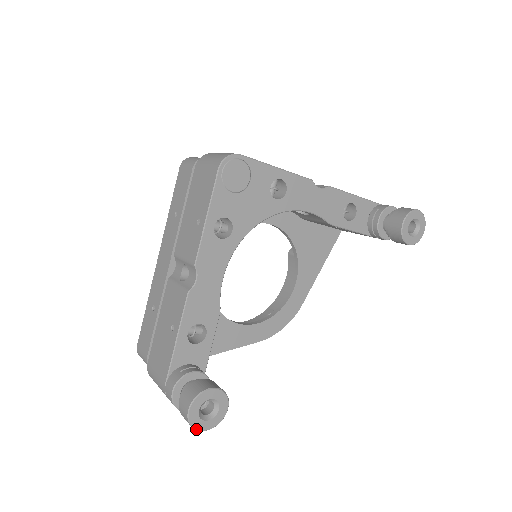
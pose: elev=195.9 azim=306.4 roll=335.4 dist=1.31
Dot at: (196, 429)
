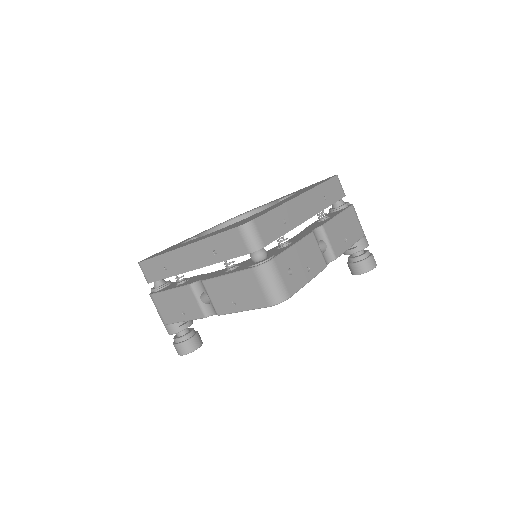
Dot at: occluded
